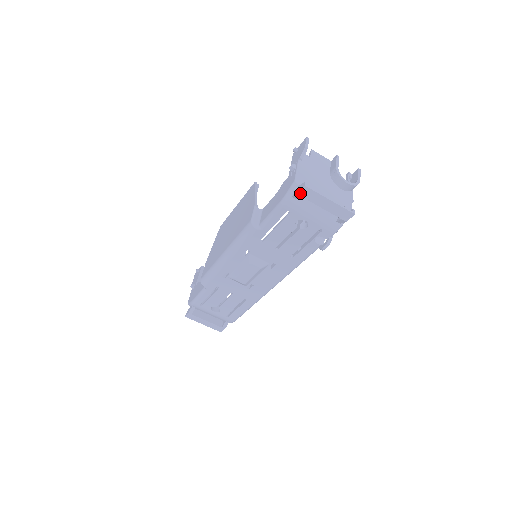
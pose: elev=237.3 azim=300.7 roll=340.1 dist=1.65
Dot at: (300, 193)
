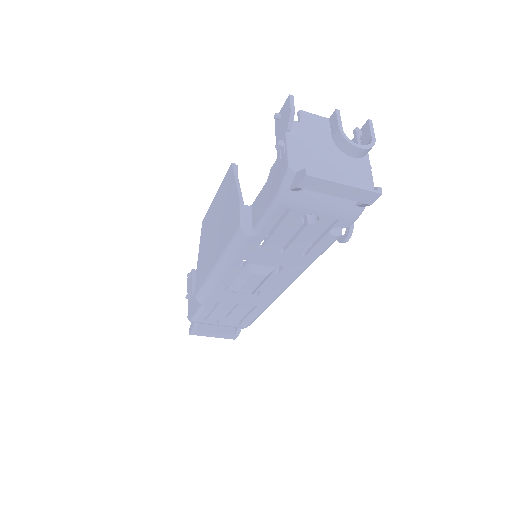
Dot at: (301, 185)
